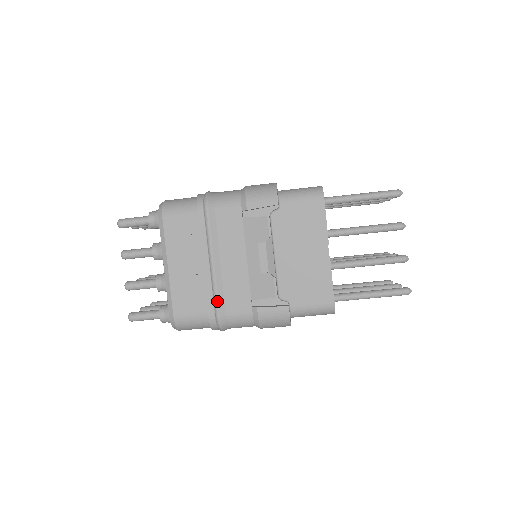
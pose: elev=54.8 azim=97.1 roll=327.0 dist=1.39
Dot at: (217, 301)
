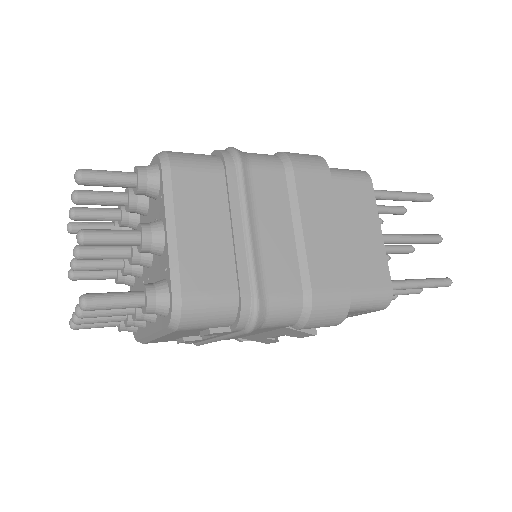
Dot at: occluded
